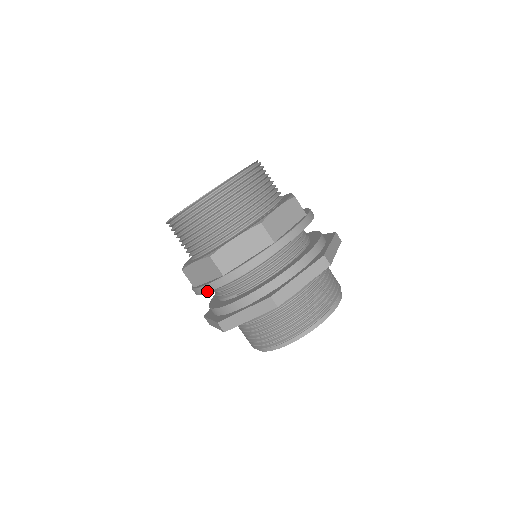
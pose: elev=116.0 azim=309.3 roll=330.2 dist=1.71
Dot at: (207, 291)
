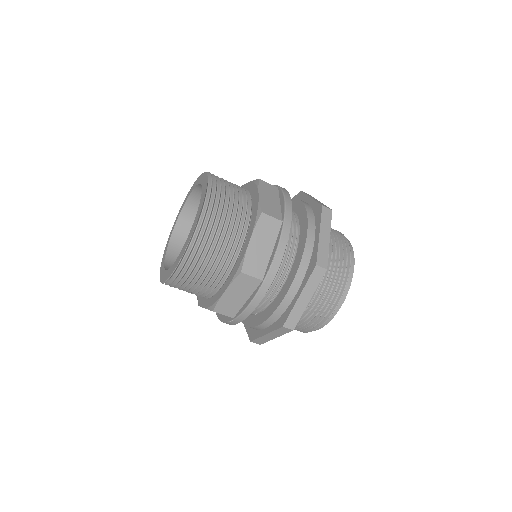
Dot at: occluded
